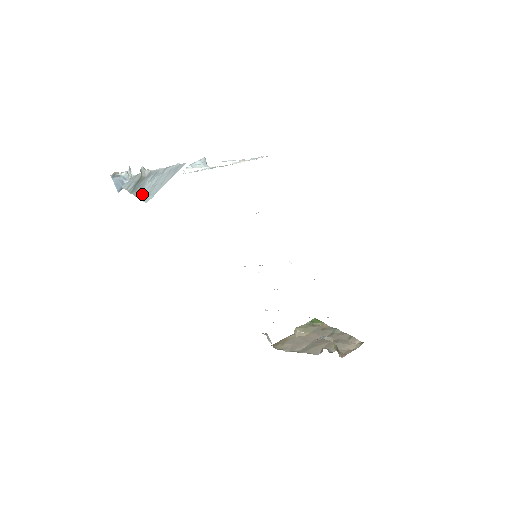
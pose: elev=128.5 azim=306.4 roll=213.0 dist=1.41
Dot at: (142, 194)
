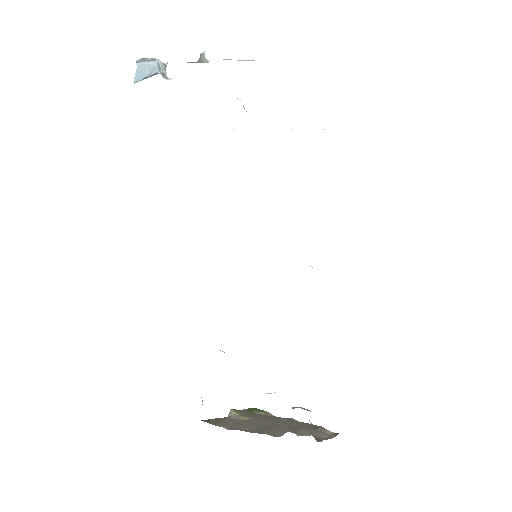
Dot at: occluded
